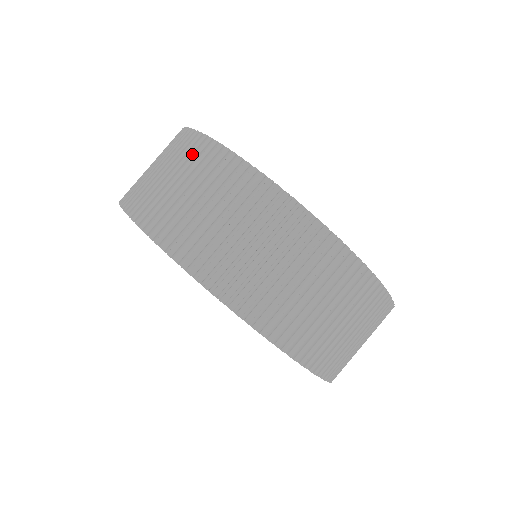
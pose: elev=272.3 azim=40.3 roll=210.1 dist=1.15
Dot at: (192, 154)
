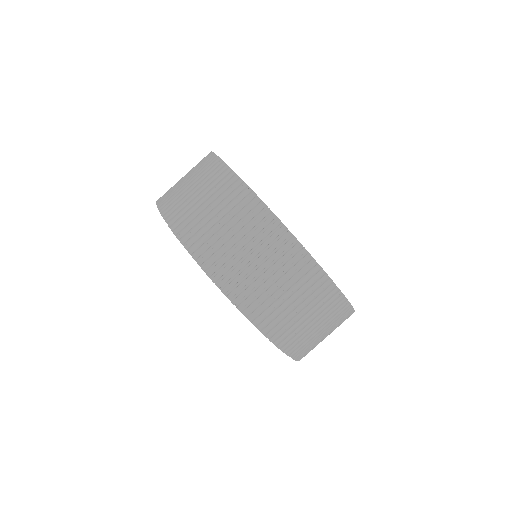
Dot at: (238, 203)
